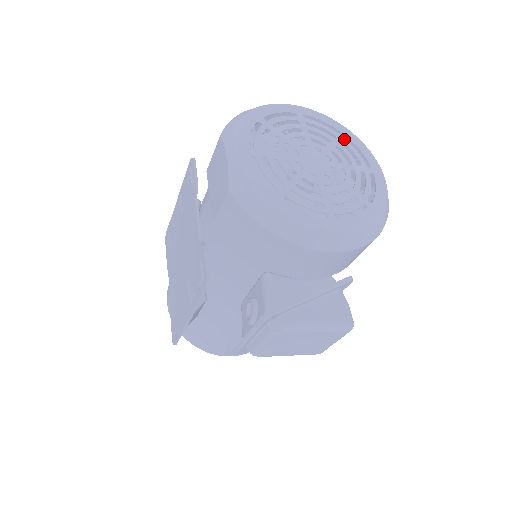
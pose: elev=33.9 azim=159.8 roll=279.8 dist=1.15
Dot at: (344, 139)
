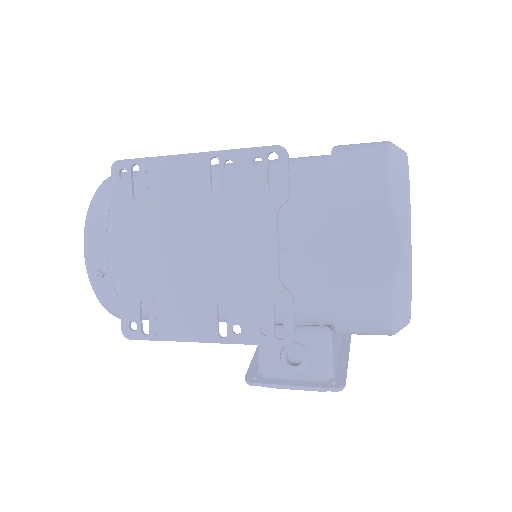
Dot at: occluded
